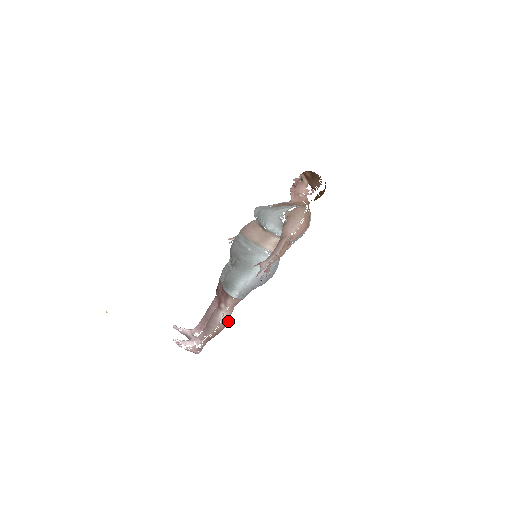
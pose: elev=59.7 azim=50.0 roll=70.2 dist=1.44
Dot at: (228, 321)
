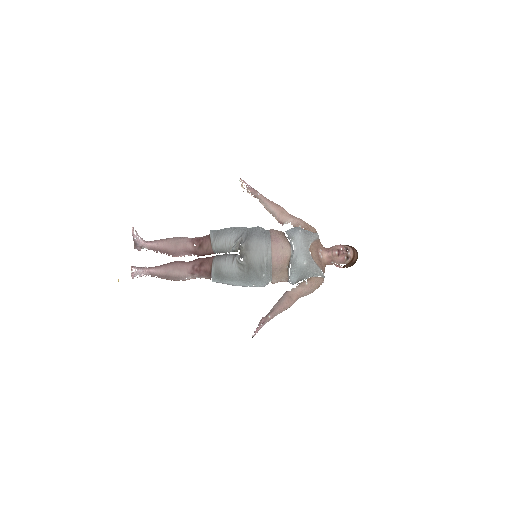
Dot at: occluded
